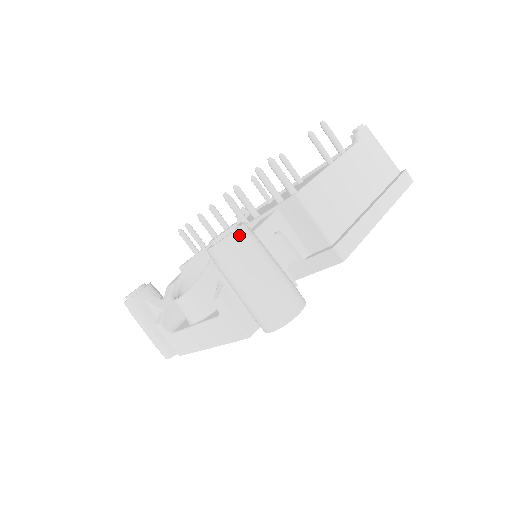
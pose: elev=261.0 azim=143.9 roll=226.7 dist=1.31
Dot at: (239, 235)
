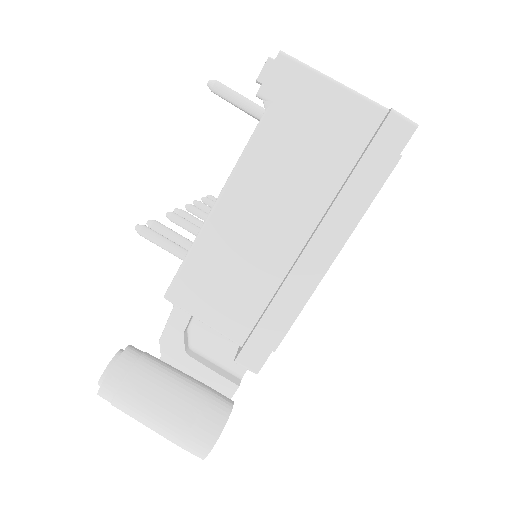
Dot at: (107, 390)
